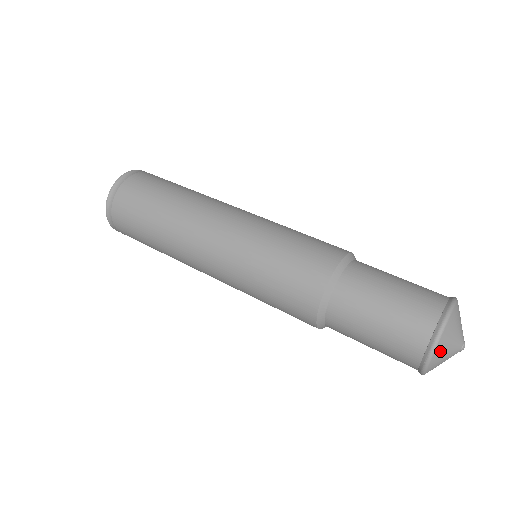
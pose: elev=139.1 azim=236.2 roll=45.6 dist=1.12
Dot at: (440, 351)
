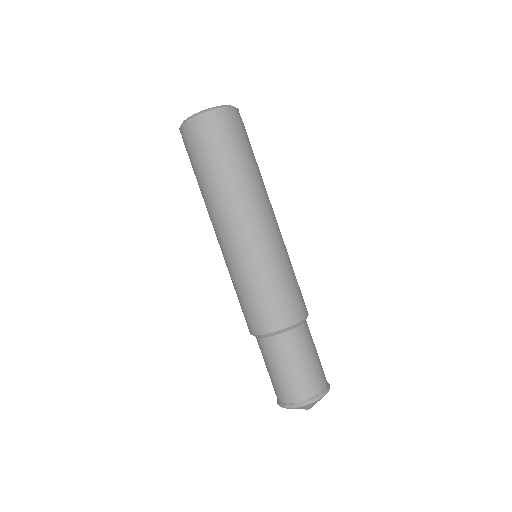
Dot at: occluded
